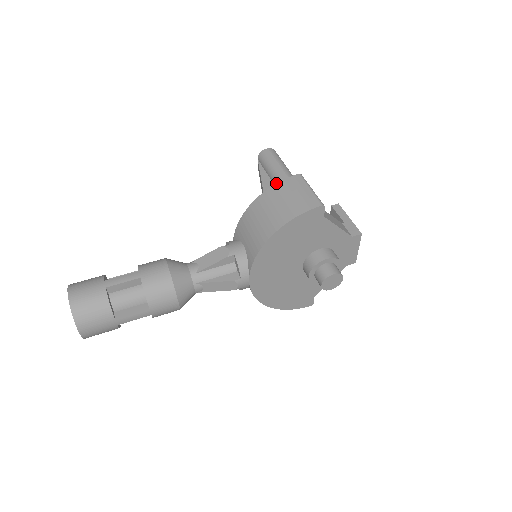
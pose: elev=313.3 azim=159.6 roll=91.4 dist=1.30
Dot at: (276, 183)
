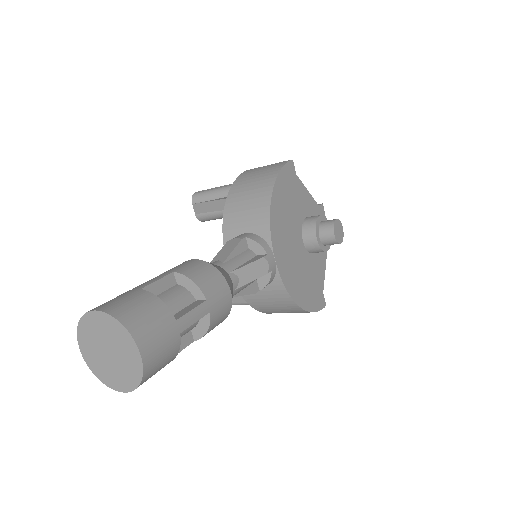
Dot at: occluded
